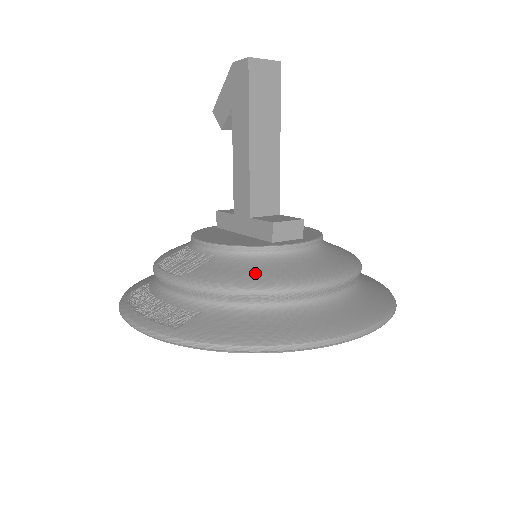
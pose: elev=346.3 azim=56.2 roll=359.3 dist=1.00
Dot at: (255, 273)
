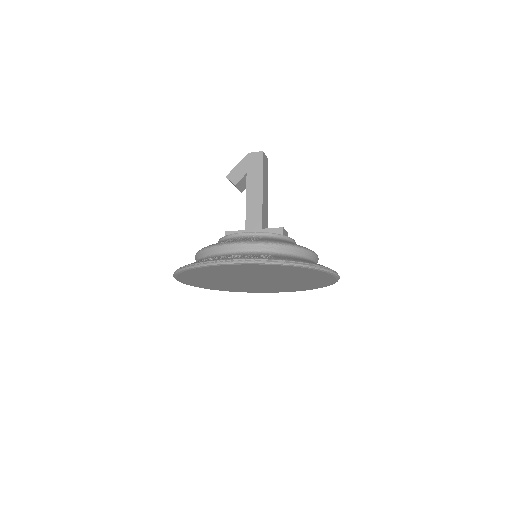
Dot at: (292, 243)
